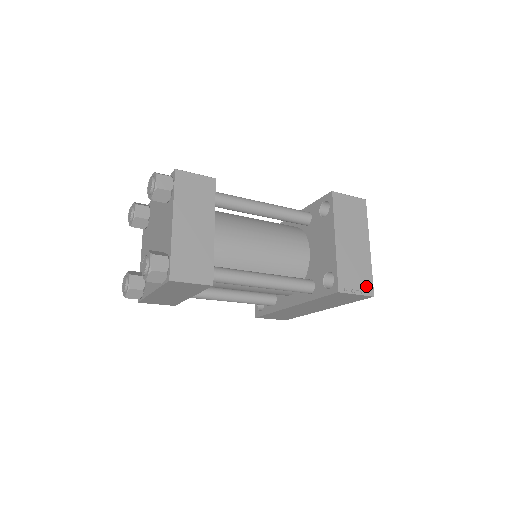
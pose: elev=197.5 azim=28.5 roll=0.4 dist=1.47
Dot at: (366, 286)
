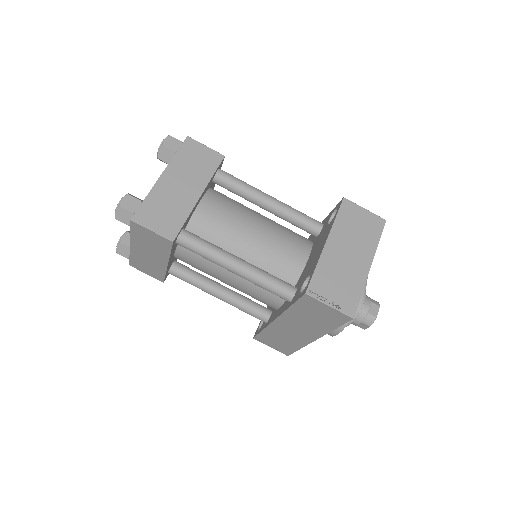
Dot at: (347, 303)
